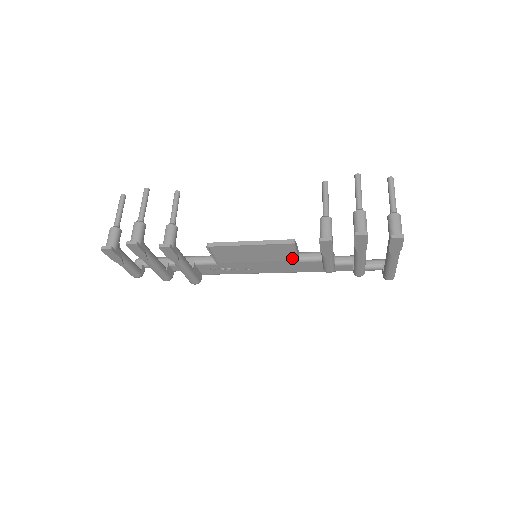
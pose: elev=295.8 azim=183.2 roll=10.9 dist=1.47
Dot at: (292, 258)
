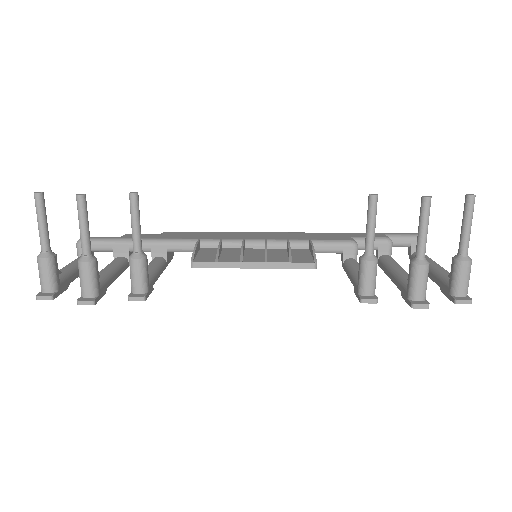
Dot at: occluded
